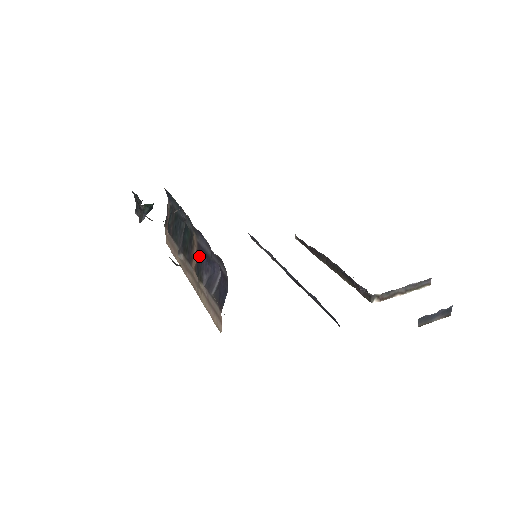
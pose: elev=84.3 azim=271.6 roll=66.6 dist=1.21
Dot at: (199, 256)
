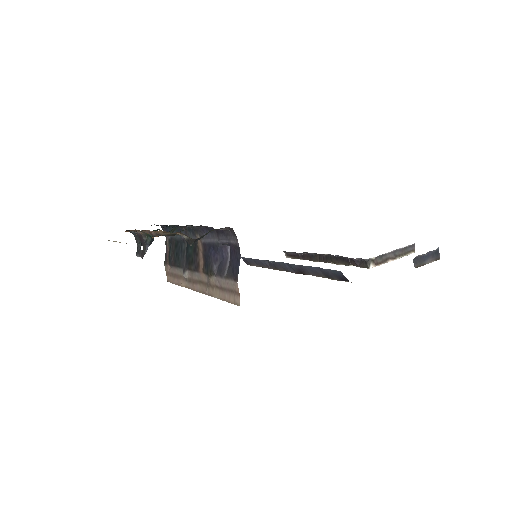
Dot at: (206, 254)
